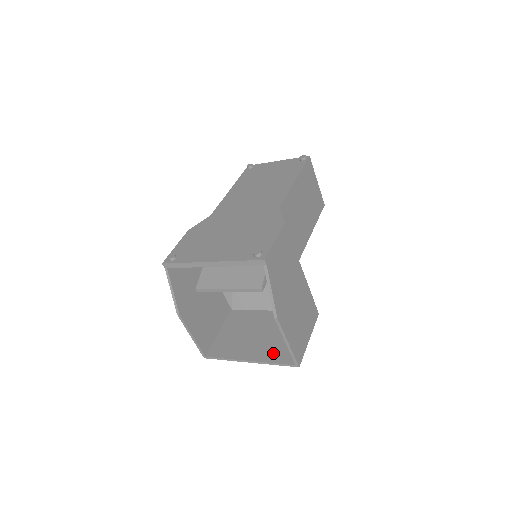
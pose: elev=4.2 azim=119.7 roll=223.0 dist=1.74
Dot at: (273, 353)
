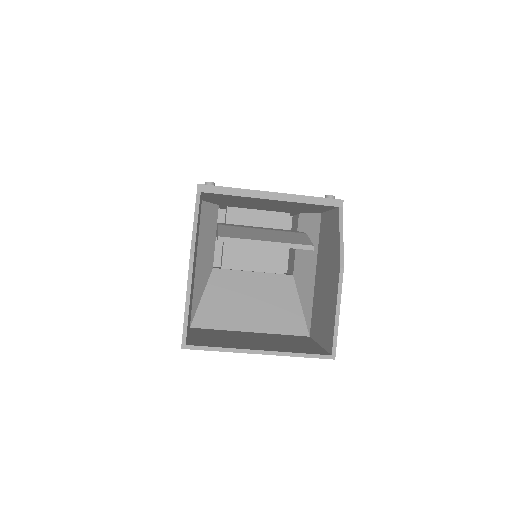
Dot at: (291, 348)
